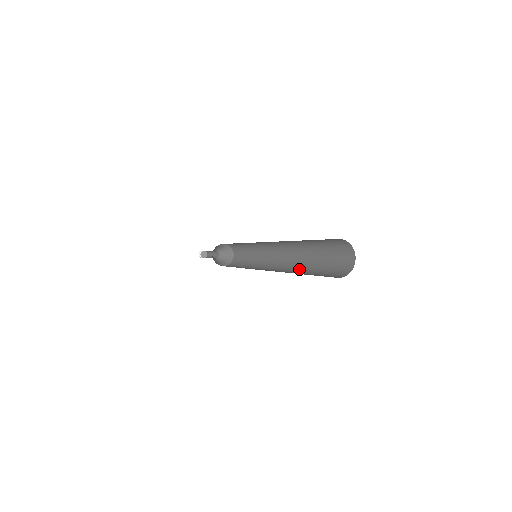
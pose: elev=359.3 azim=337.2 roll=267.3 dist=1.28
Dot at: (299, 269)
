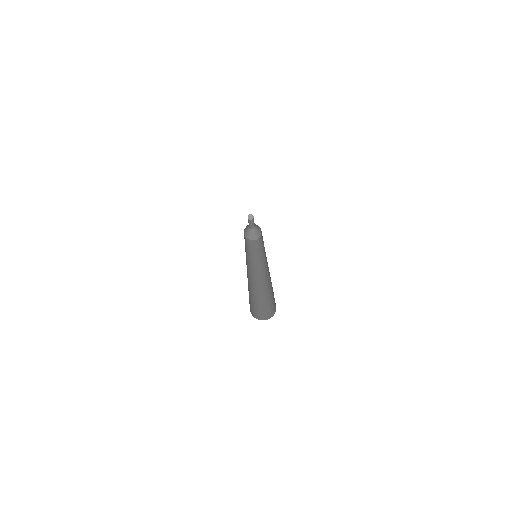
Dot at: (267, 286)
